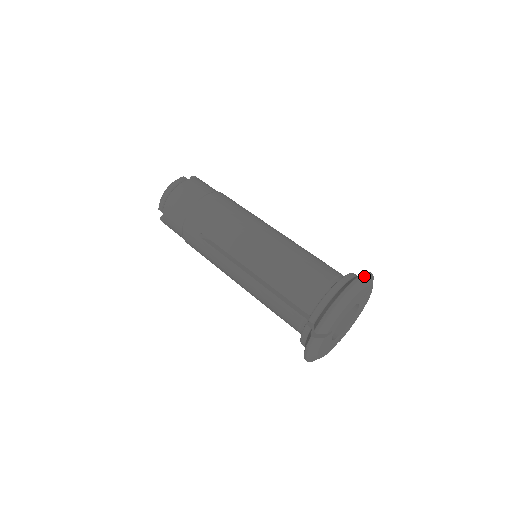
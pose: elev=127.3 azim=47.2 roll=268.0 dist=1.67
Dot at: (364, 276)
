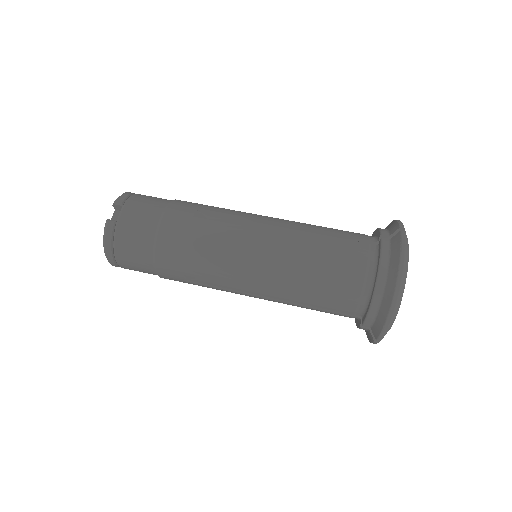
Dot at: (404, 262)
